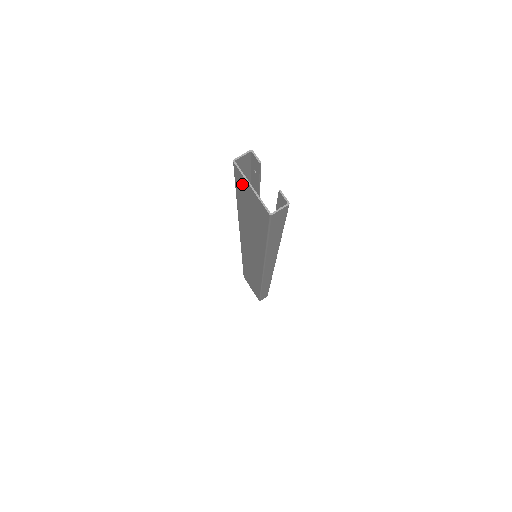
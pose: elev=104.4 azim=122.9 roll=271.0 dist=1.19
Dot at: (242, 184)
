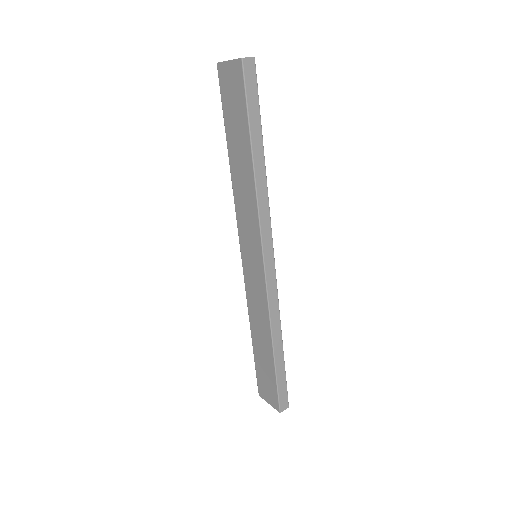
Dot at: (224, 80)
